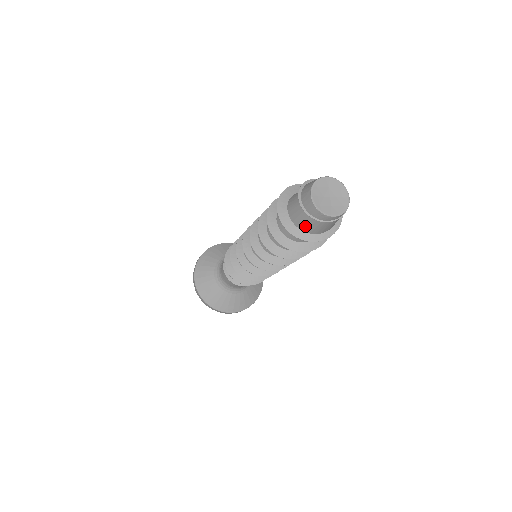
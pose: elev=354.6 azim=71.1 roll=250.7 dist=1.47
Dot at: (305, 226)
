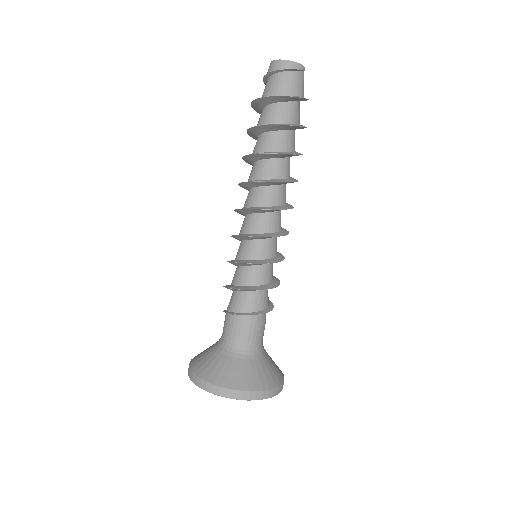
Dot at: (282, 88)
